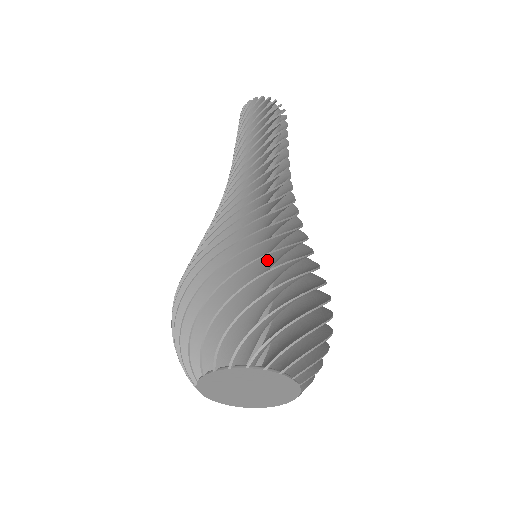
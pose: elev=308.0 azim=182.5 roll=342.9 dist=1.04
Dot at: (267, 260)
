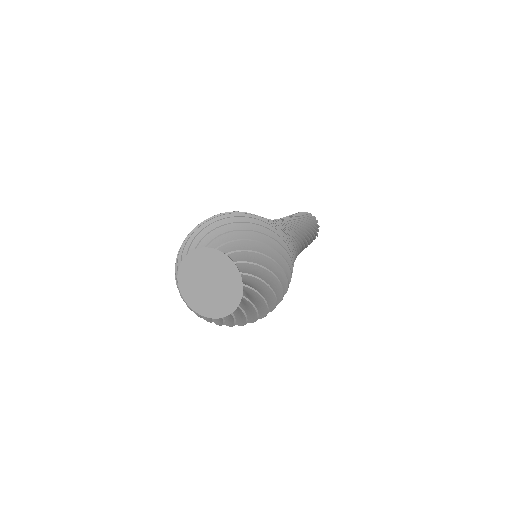
Dot at: occluded
